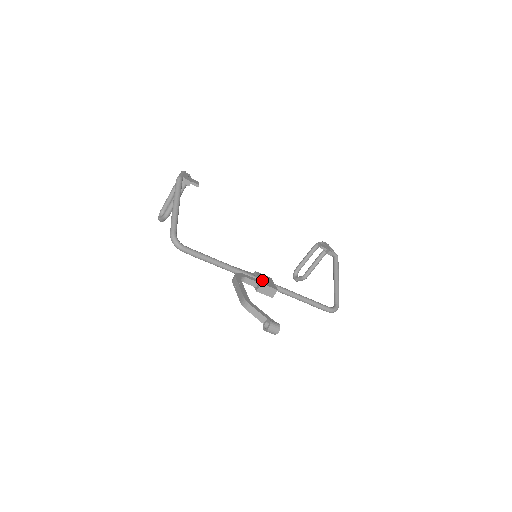
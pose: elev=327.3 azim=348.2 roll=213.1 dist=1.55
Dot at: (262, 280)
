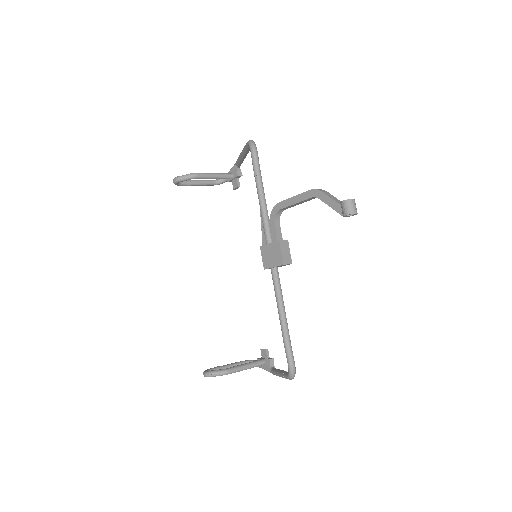
Dot at: occluded
